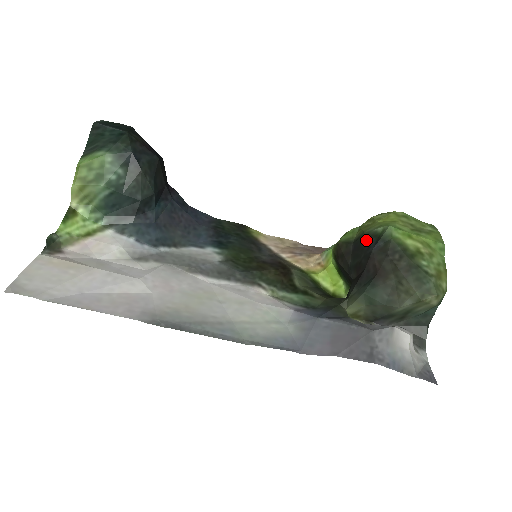
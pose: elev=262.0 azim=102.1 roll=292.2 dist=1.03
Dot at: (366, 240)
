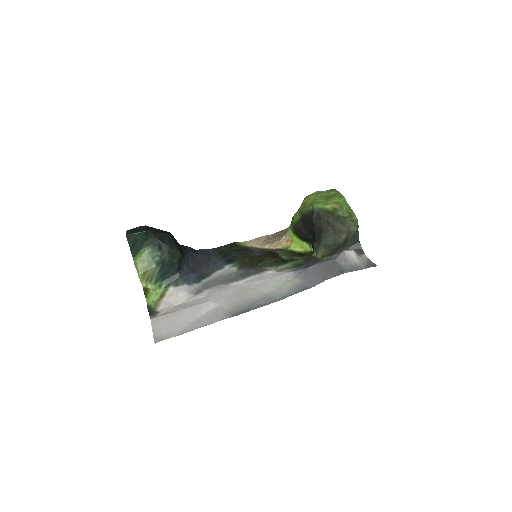
Dot at: (307, 217)
